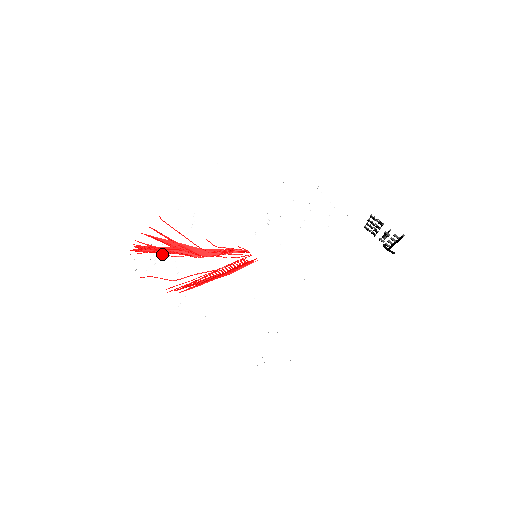
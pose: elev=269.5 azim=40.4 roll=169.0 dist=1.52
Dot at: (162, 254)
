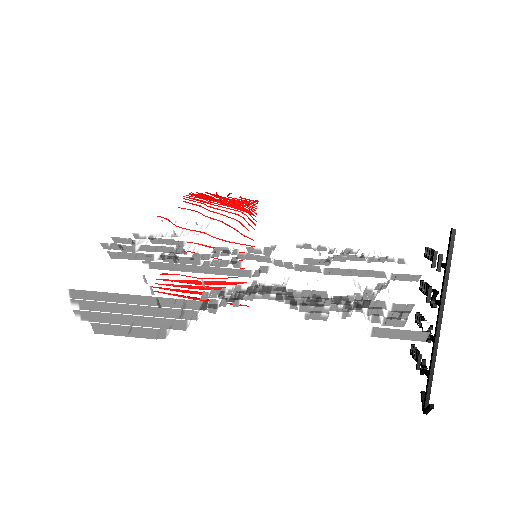
Dot at: (196, 211)
